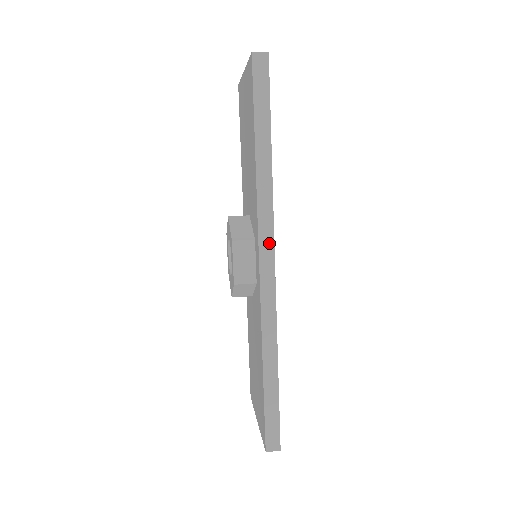
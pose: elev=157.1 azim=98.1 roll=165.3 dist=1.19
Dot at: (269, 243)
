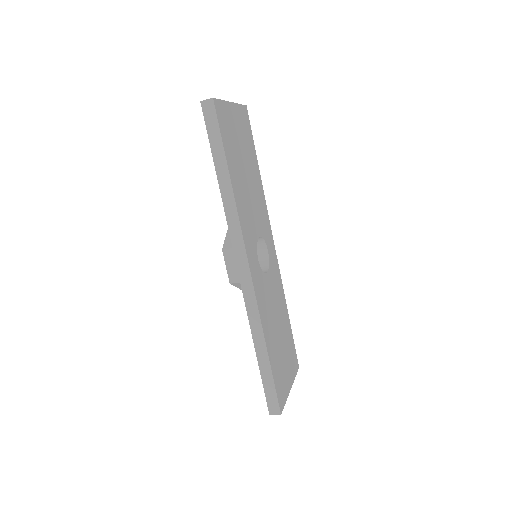
Dot at: (242, 251)
